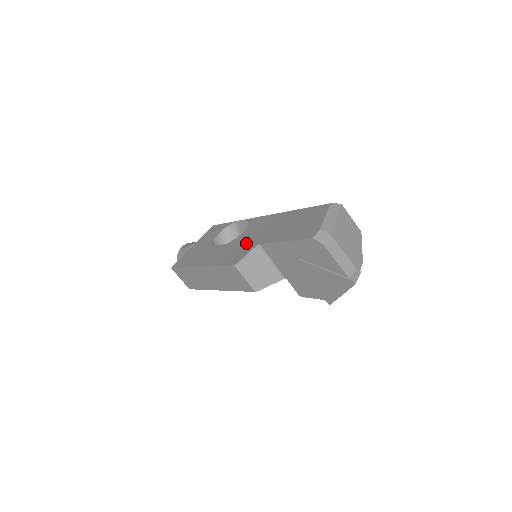
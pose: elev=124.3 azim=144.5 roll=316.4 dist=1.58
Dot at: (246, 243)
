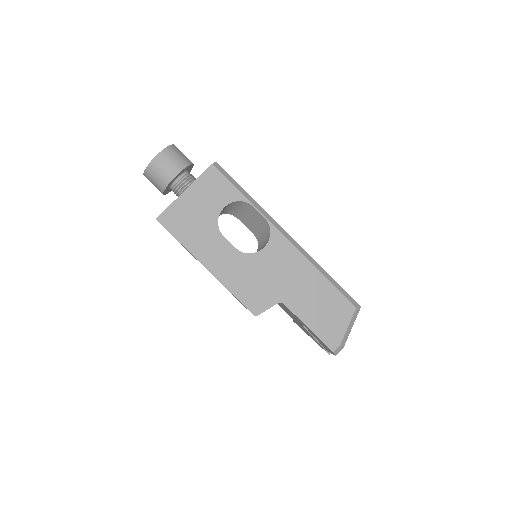
Dot at: (267, 283)
